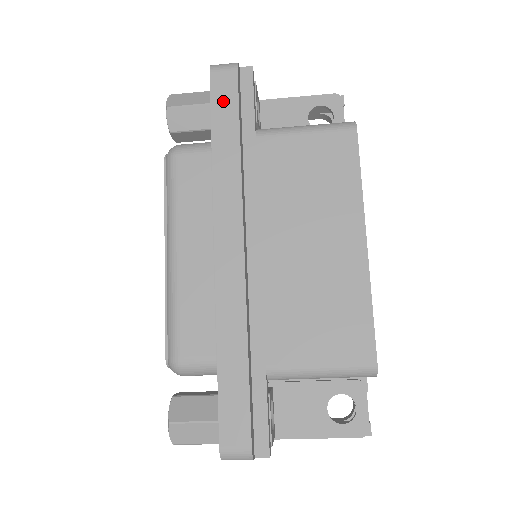
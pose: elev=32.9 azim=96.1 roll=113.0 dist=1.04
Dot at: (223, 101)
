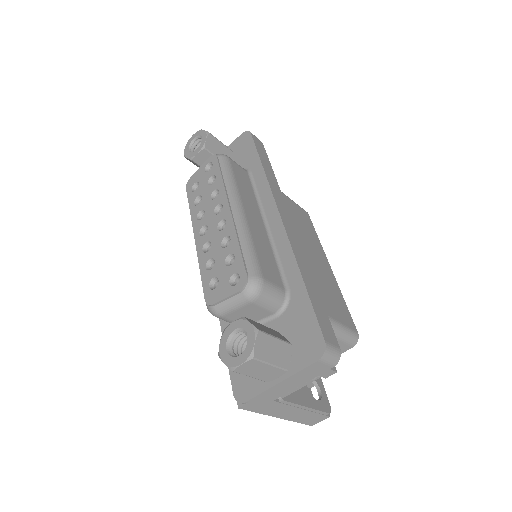
Dot at: (261, 150)
